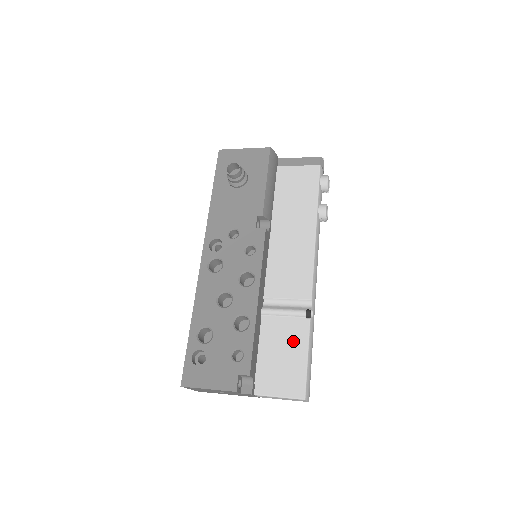
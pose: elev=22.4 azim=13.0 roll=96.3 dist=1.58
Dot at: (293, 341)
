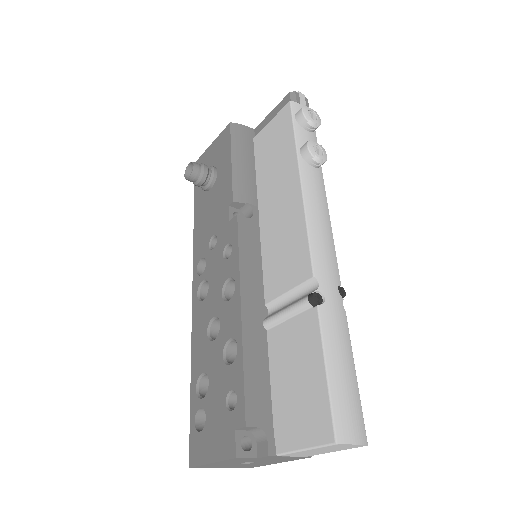
Dot at: (304, 350)
